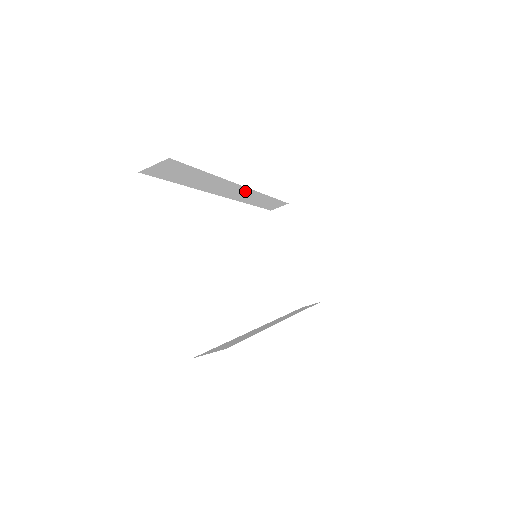
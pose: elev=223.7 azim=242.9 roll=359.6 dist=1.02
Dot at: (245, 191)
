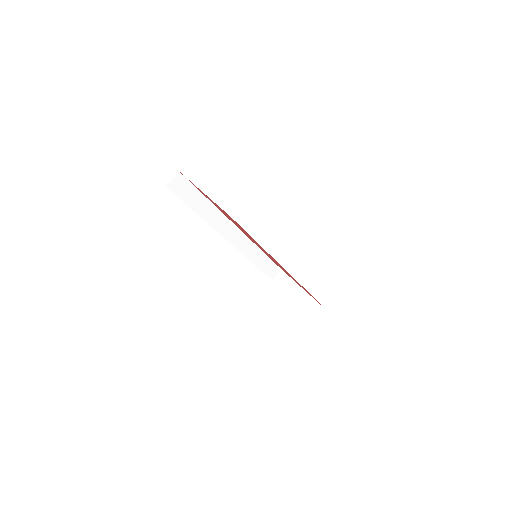
Dot at: (238, 234)
